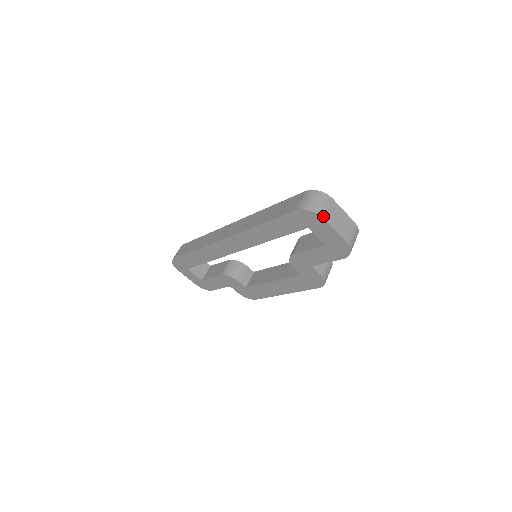
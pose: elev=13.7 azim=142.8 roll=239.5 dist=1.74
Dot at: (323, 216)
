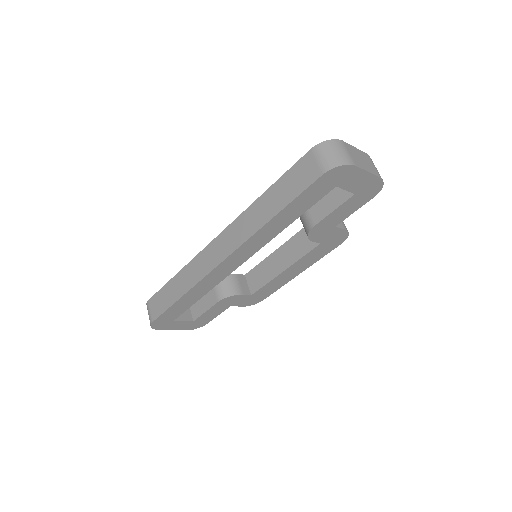
Dot at: (354, 164)
